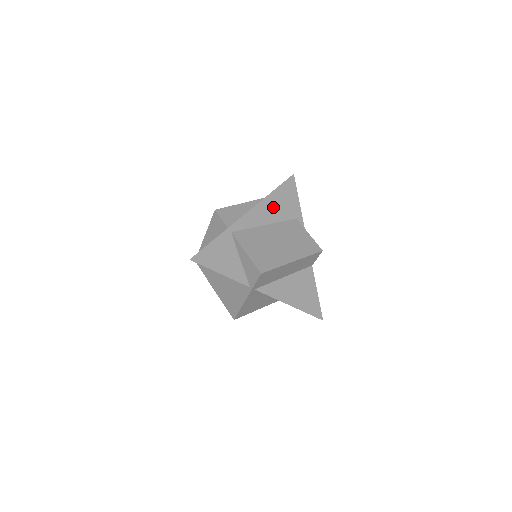
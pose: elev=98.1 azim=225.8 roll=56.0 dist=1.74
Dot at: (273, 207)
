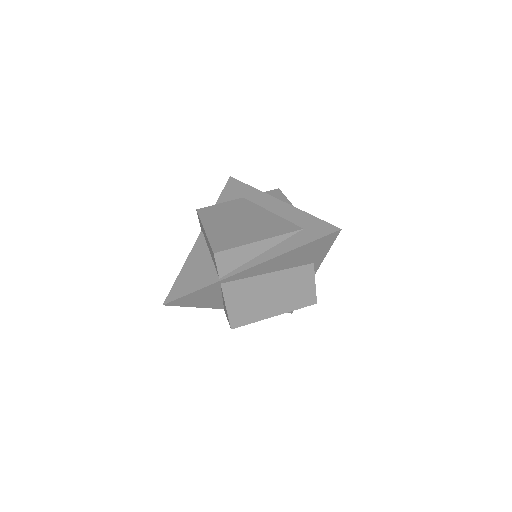
Dot at: (288, 259)
